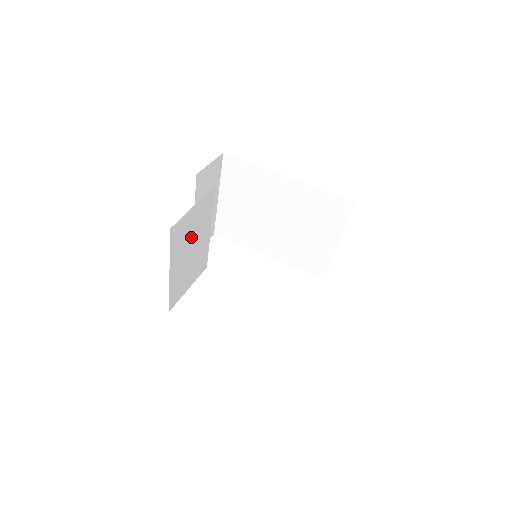
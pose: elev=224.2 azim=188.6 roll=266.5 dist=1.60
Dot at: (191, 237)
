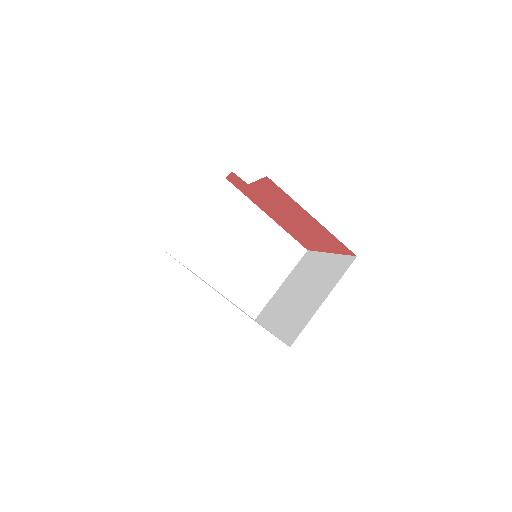
Dot at: occluded
